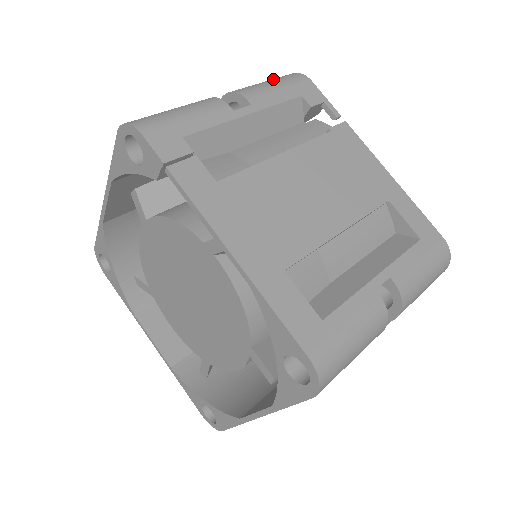
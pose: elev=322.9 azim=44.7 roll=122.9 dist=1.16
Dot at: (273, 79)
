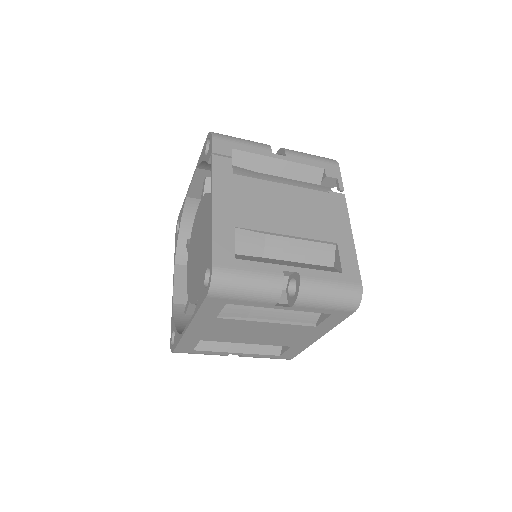
Dot at: (315, 155)
